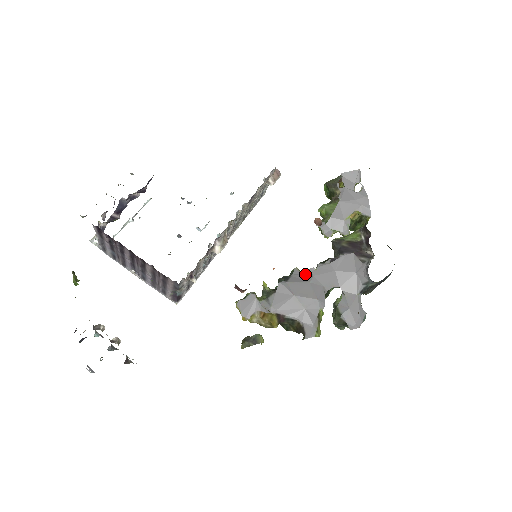
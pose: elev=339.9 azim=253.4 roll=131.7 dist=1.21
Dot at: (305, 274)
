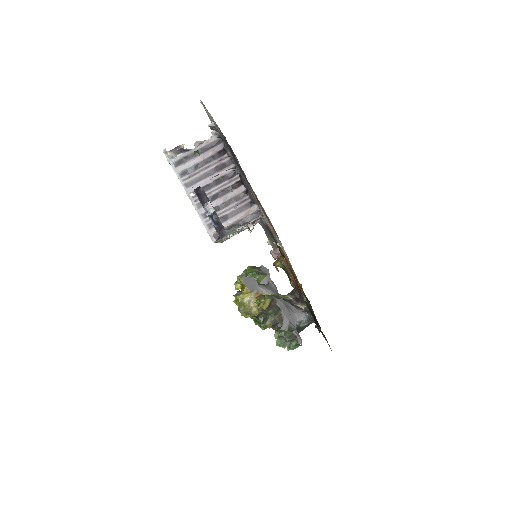
Dot at: occluded
